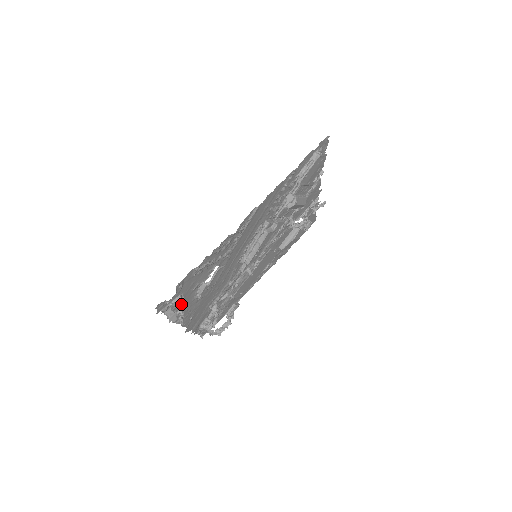
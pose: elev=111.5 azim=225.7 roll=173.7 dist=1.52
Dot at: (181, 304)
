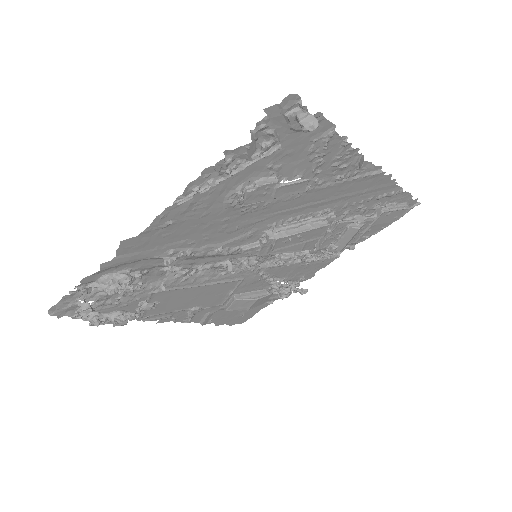
Dot at: (252, 158)
